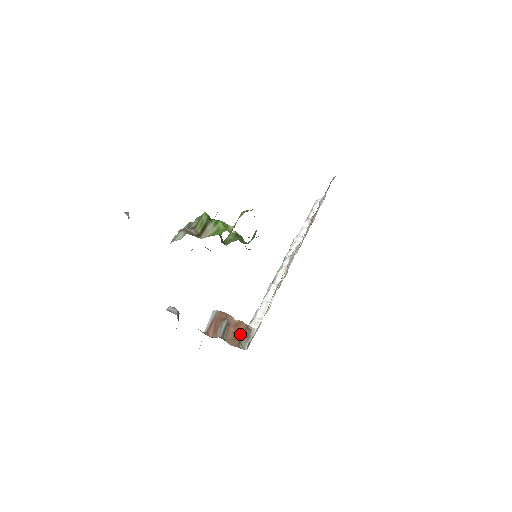
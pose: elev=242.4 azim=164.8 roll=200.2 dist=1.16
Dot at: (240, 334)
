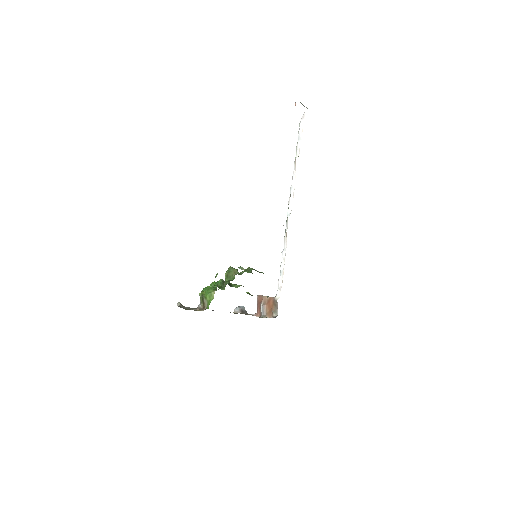
Dot at: (272, 306)
